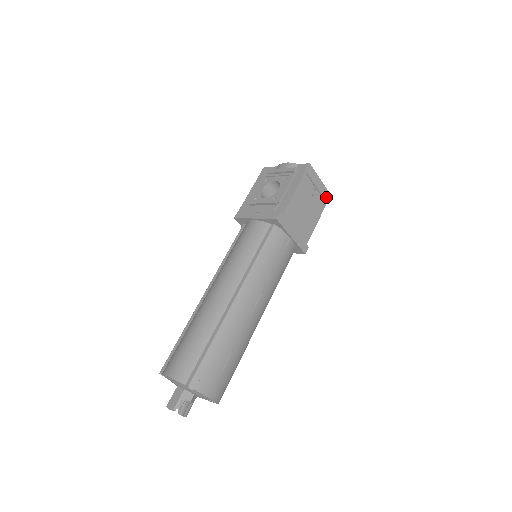
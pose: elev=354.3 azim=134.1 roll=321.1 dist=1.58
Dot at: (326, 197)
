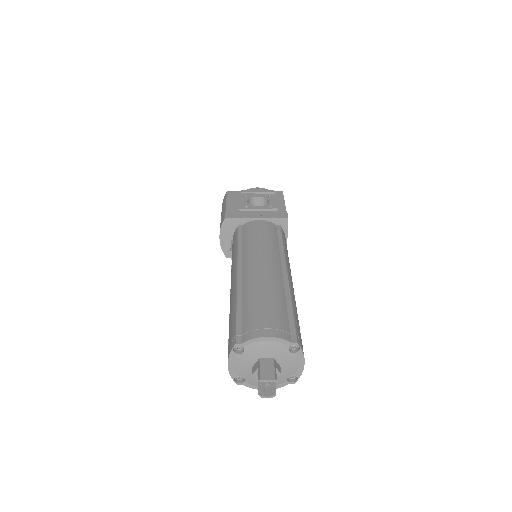
Dot at: occluded
